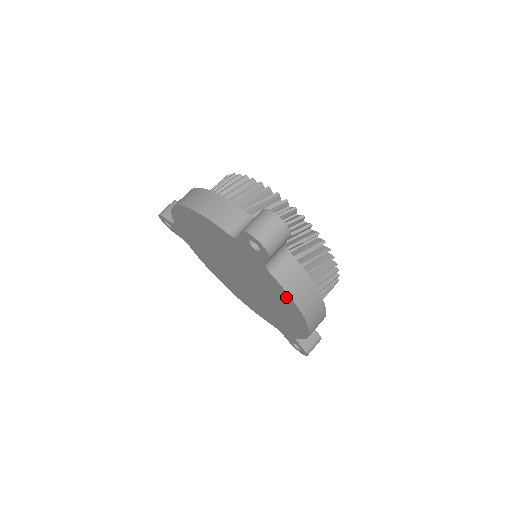
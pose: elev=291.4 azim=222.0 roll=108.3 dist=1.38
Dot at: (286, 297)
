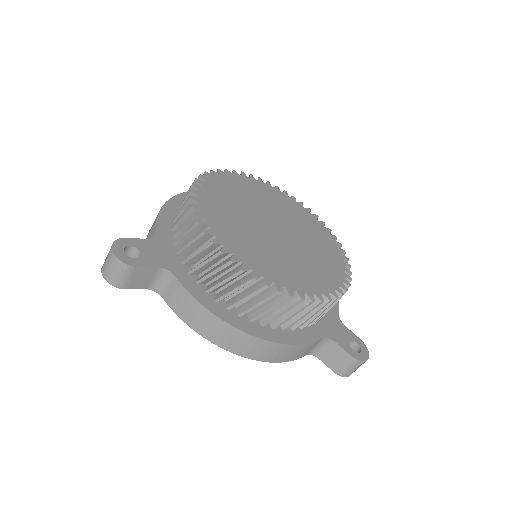
Dot at: occluded
